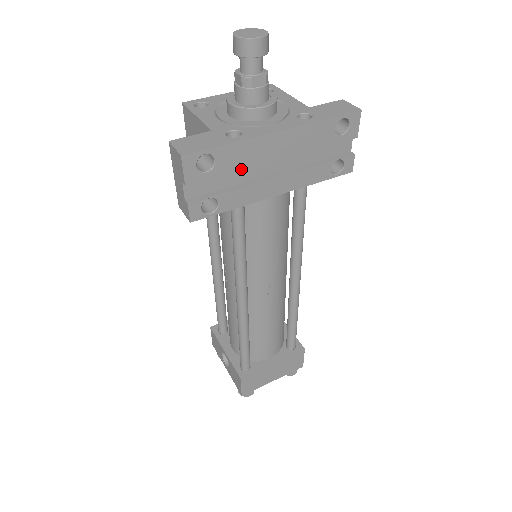
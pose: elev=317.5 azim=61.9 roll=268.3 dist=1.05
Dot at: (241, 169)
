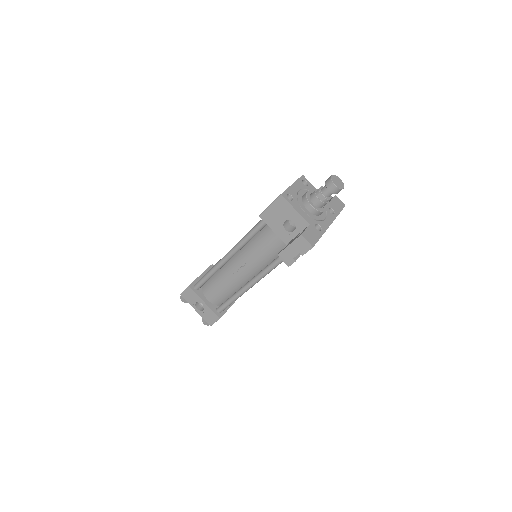
Dot at: occluded
